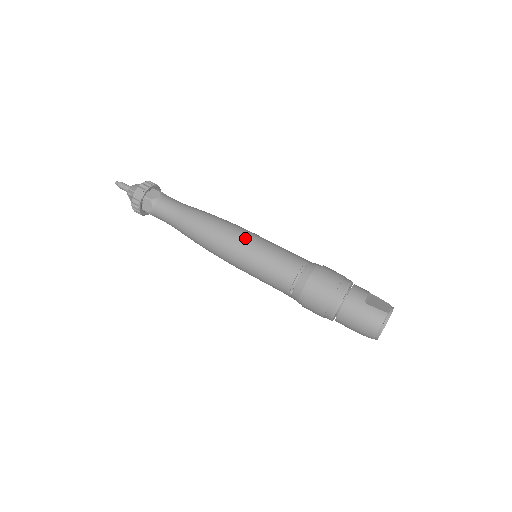
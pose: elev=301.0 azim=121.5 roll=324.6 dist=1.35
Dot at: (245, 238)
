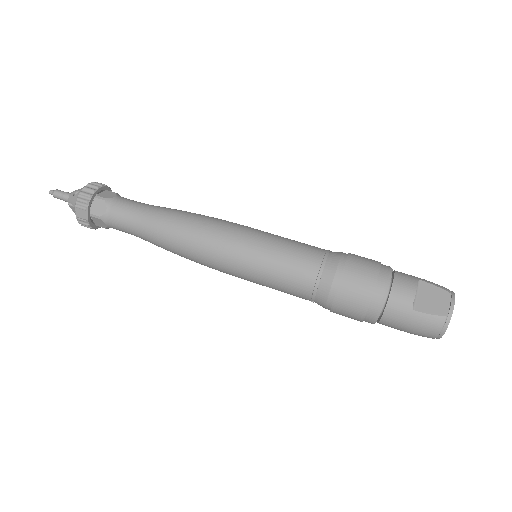
Dot at: (233, 250)
